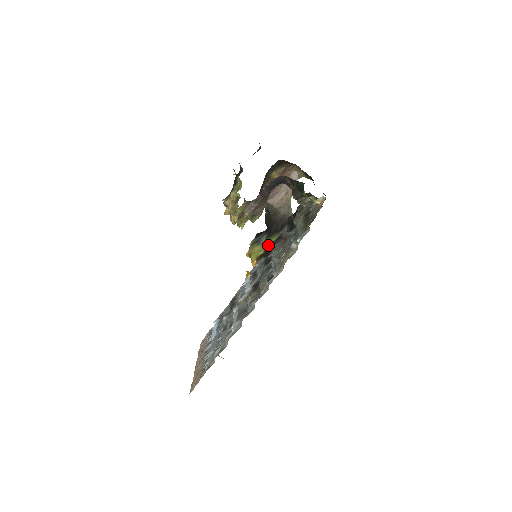
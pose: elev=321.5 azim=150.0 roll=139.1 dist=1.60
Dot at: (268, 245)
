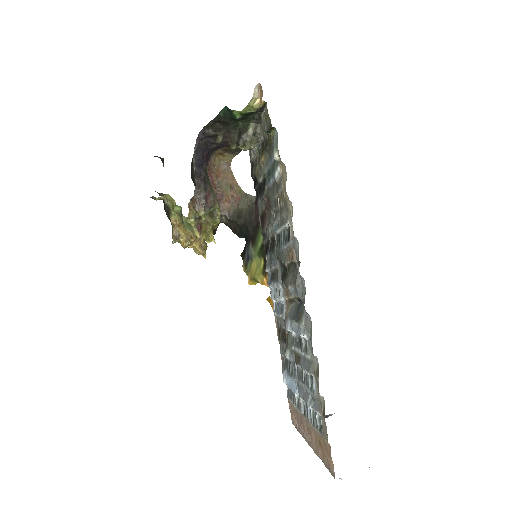
Dot at: (261, 249)
